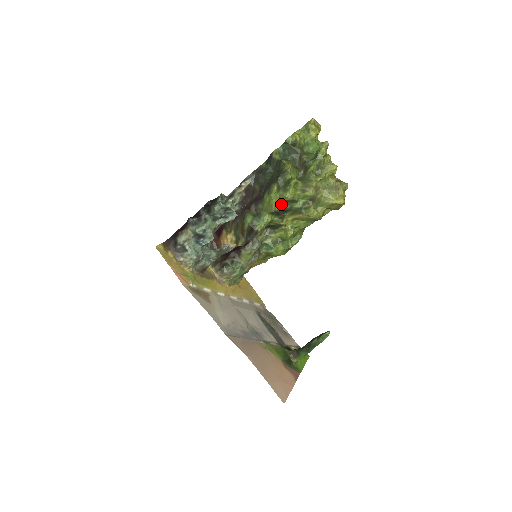
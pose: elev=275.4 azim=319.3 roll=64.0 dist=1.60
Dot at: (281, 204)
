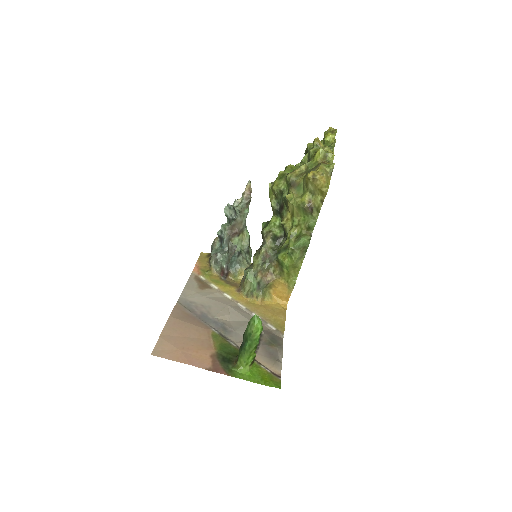
Dot at: (276, 200)
